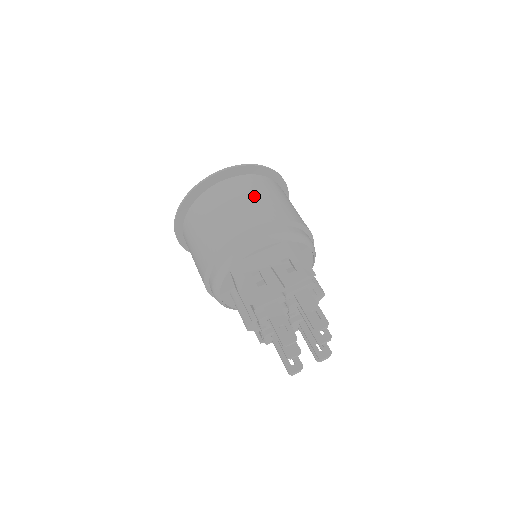
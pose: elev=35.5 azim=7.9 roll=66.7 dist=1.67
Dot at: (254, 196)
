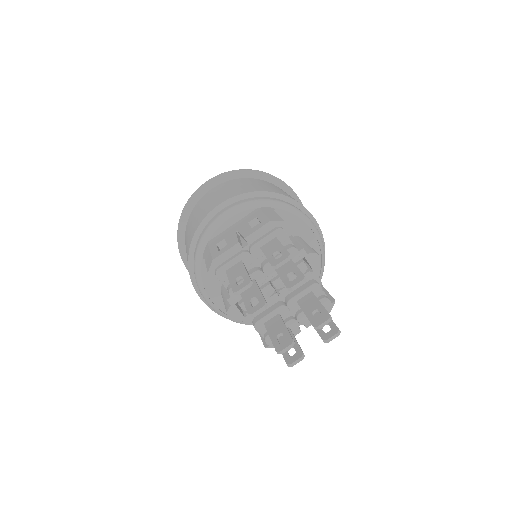
Dot at: (232, 187)
